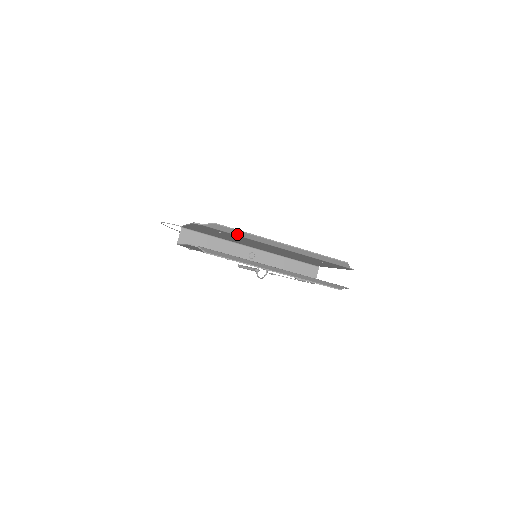
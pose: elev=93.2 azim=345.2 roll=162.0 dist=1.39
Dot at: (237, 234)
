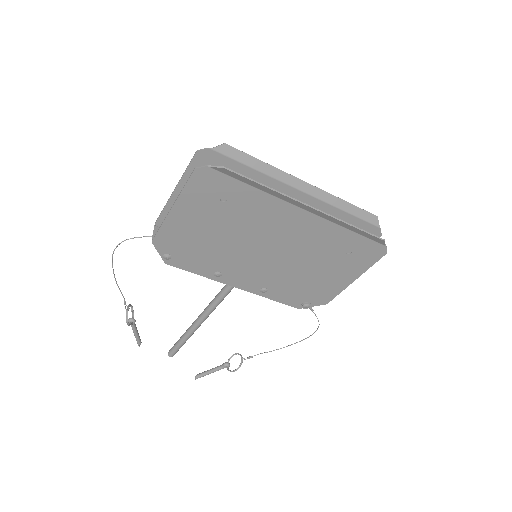
Dot at: (252, 165)
